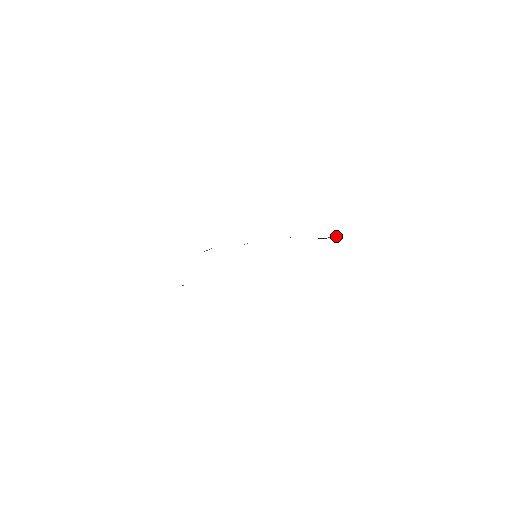
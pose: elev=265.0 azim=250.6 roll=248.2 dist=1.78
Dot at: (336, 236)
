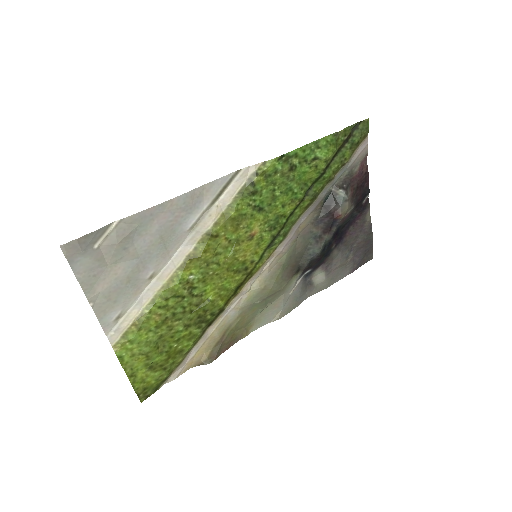
Dot at: (341, 189)
